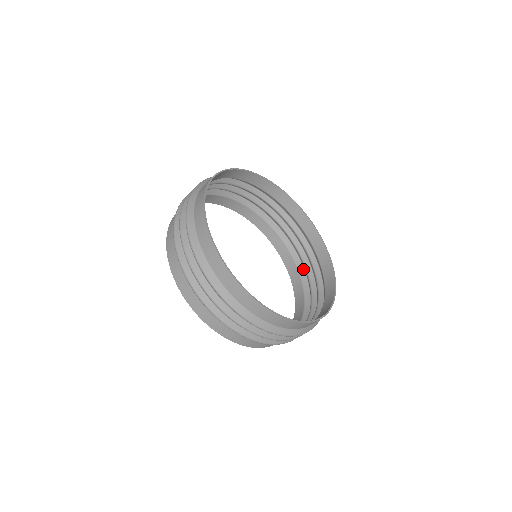
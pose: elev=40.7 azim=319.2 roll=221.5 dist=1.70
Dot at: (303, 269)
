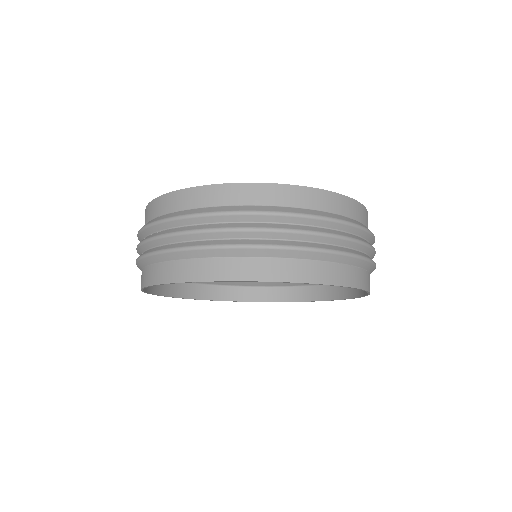
Dot at: (276, 283)
